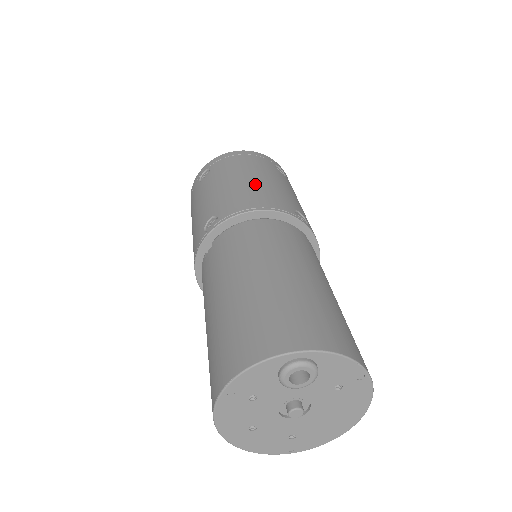
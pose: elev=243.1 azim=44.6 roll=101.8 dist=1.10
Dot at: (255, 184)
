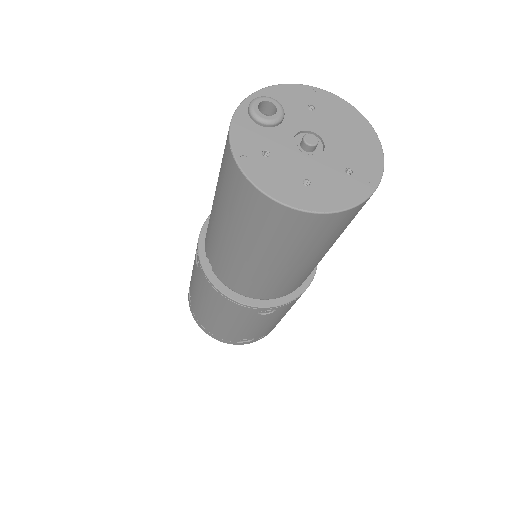
Dot at: occluded
